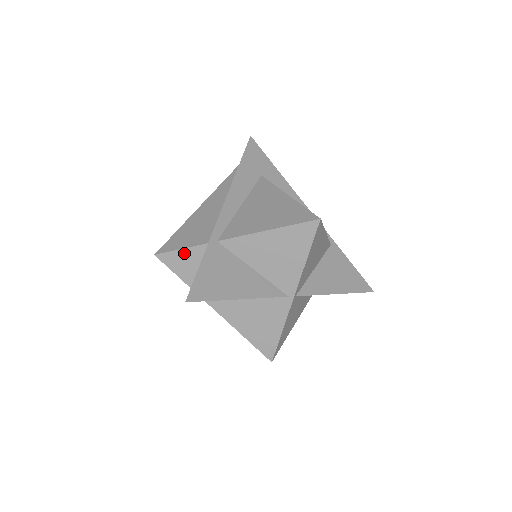
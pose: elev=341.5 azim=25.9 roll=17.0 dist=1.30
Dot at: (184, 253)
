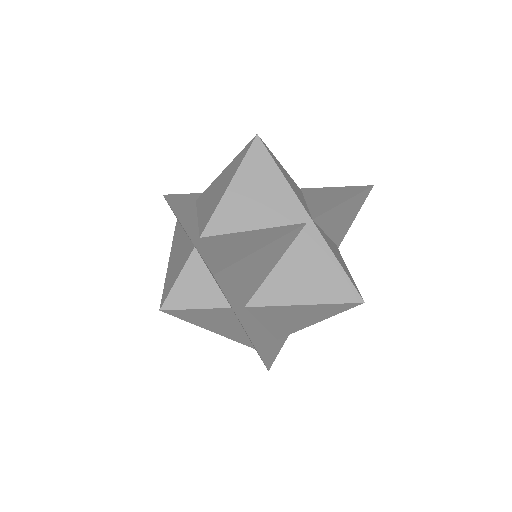
Dot at: (183, 280)
